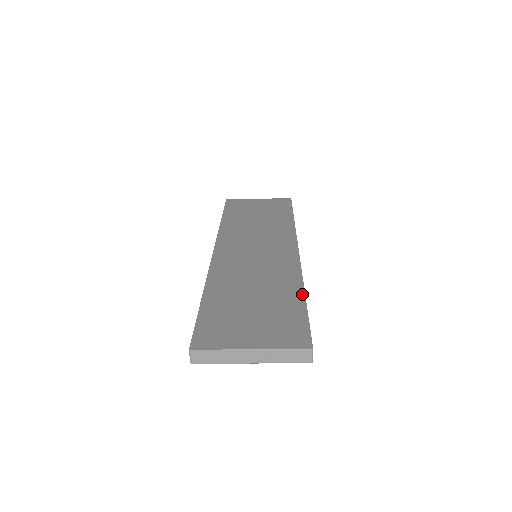
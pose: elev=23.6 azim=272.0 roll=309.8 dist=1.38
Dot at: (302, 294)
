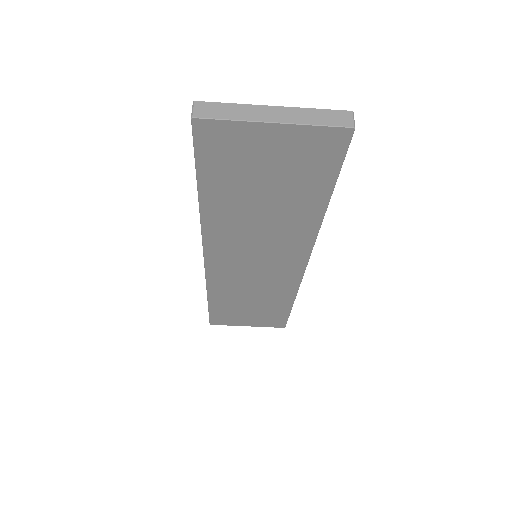
Dot at: occluded
